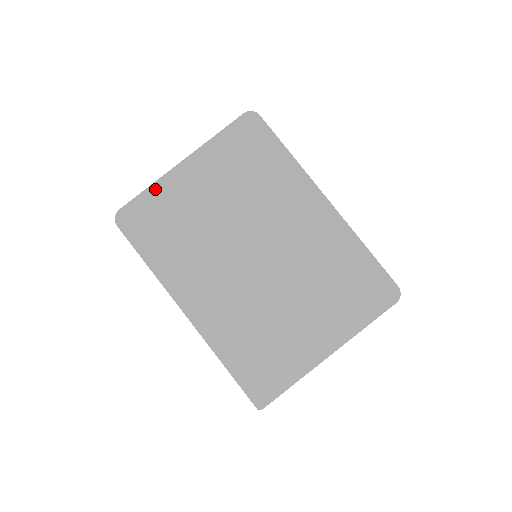
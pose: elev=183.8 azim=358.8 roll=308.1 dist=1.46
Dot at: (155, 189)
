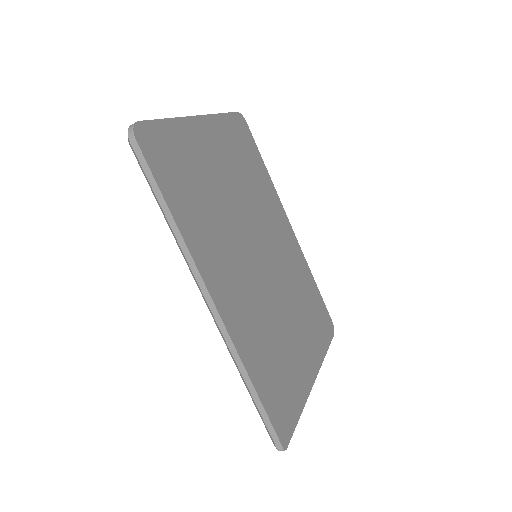
Dot at: (176, 126)
